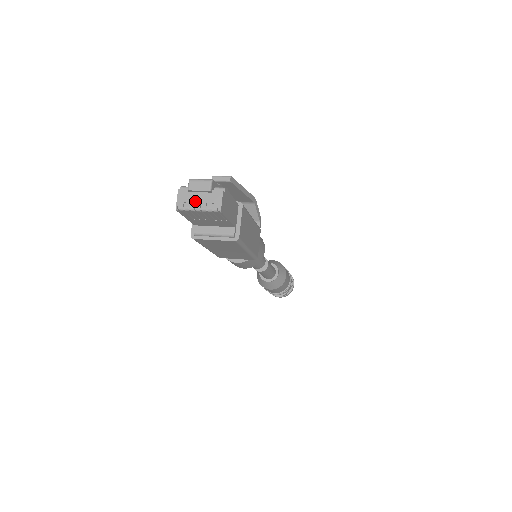
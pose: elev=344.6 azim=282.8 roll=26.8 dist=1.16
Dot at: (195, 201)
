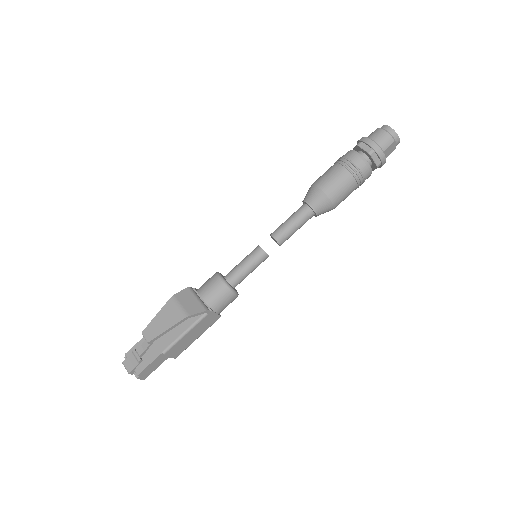
Dot at: occluded
